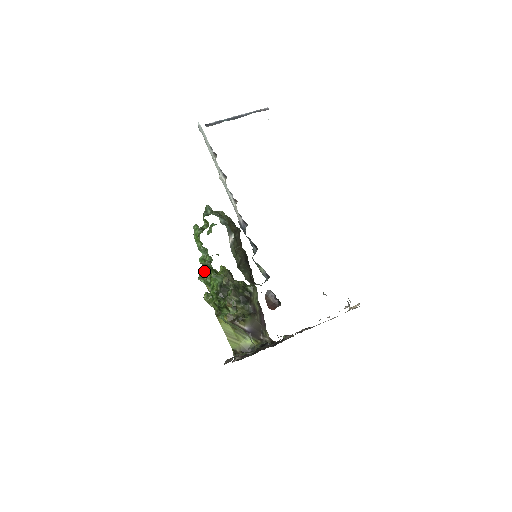
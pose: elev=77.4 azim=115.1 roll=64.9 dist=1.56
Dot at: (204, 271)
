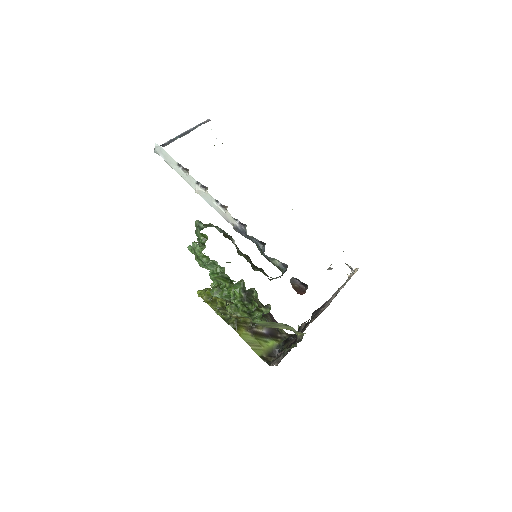
Dot at: (215, 286)
